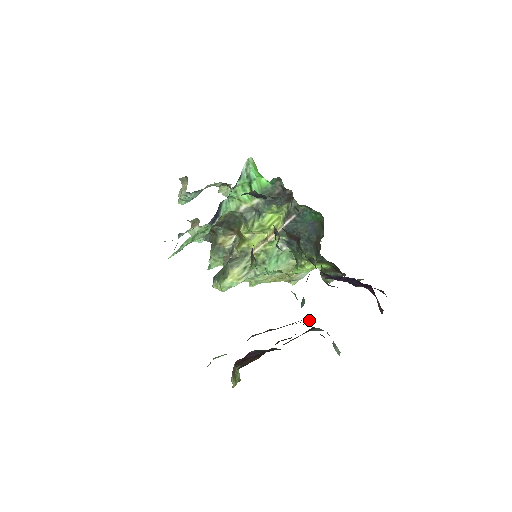
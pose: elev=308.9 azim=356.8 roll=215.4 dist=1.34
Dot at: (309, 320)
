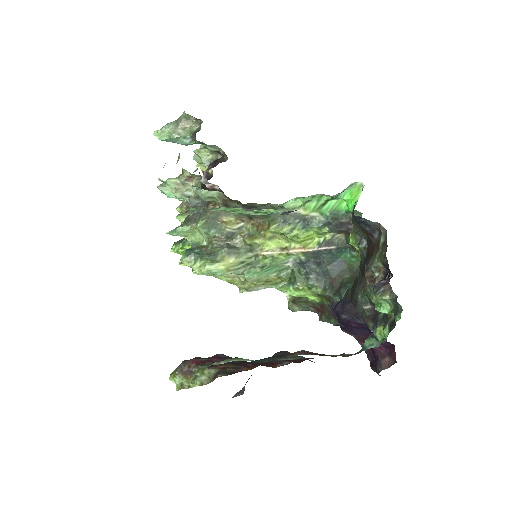
Dot at: (346, 356)
